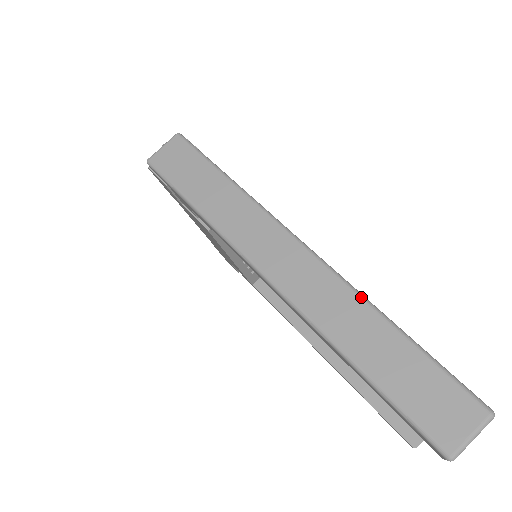
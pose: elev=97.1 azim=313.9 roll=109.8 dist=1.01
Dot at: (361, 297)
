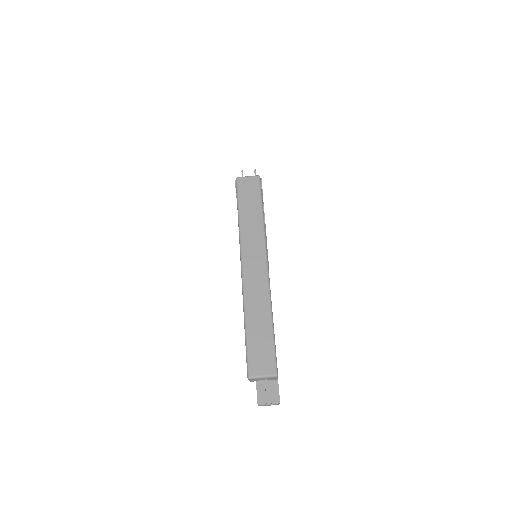
Dot at: (270, 301)
